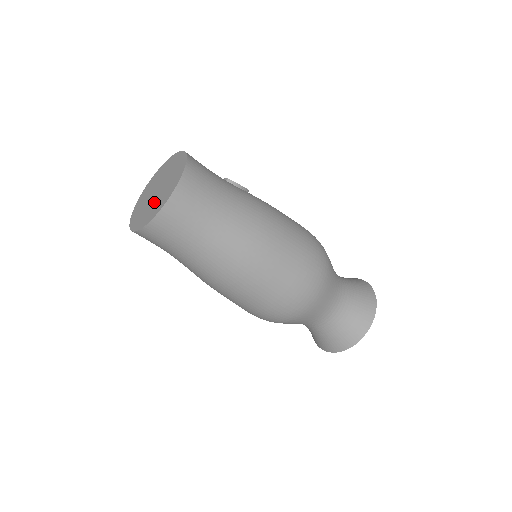
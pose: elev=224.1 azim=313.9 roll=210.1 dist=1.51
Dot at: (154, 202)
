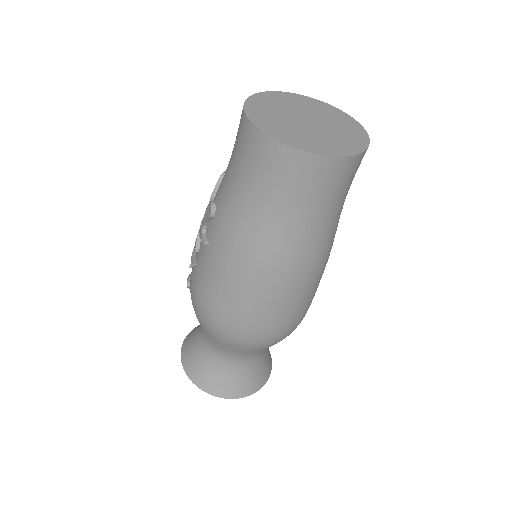
Dot at: (319, 134)
